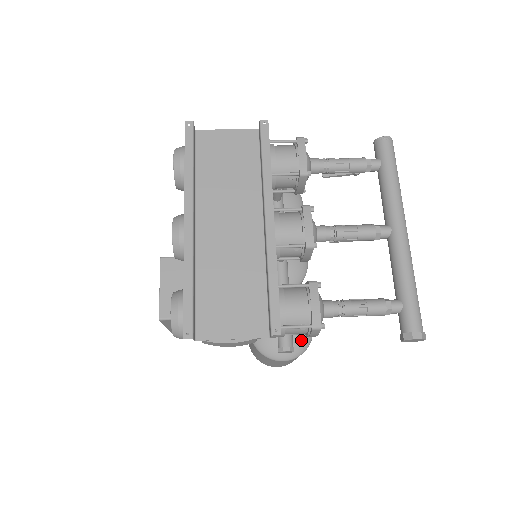
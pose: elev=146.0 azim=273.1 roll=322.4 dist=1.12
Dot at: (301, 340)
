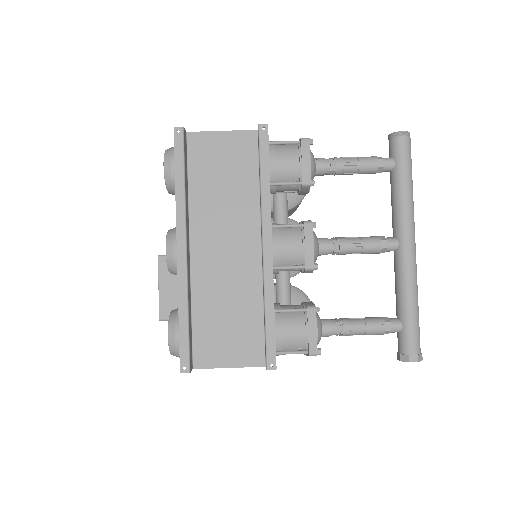
Dot at: occluded
